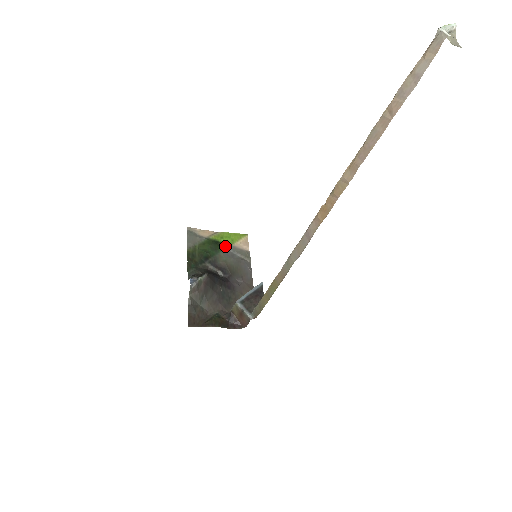
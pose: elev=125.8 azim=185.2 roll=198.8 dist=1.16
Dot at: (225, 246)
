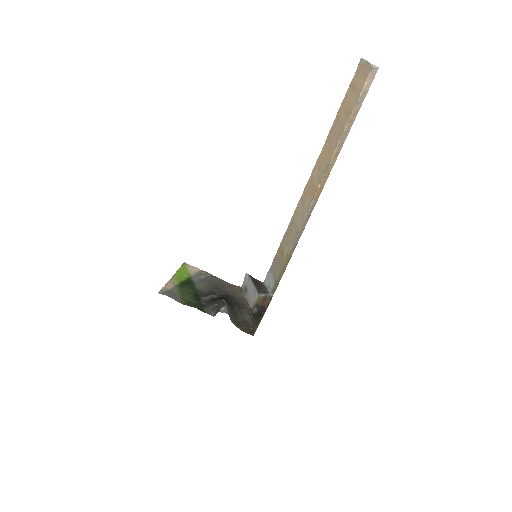
Dot at: (190, 280)
